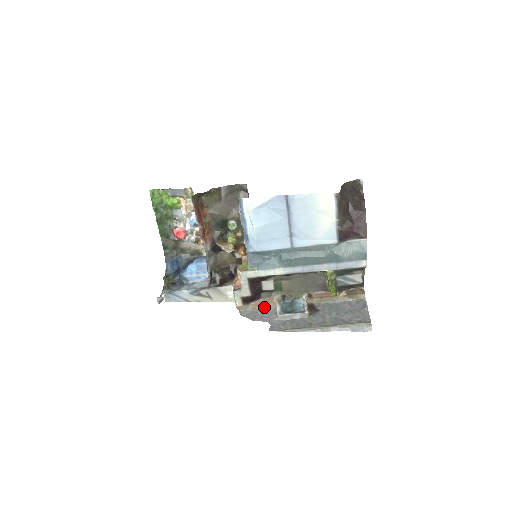
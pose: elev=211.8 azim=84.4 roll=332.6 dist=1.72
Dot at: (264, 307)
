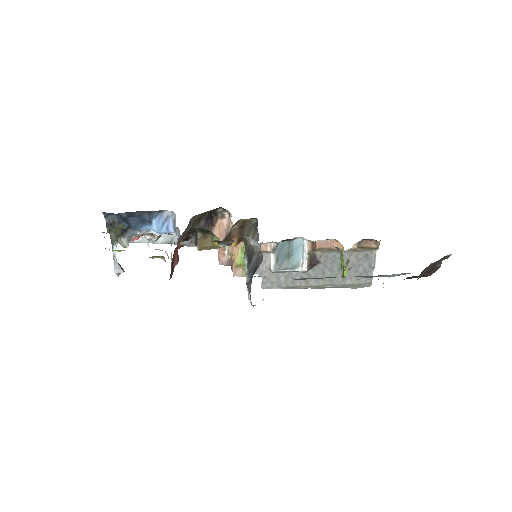
Dot at: occluded
